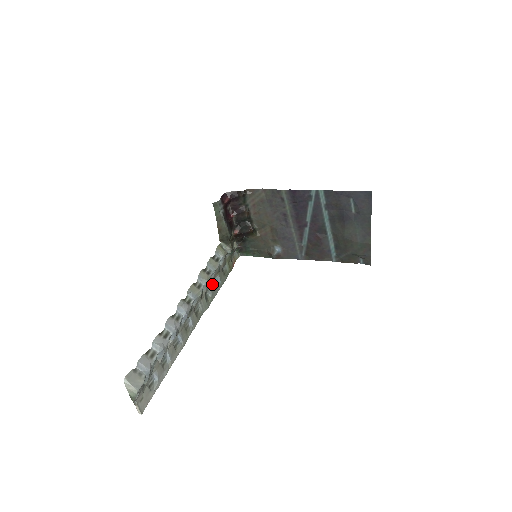
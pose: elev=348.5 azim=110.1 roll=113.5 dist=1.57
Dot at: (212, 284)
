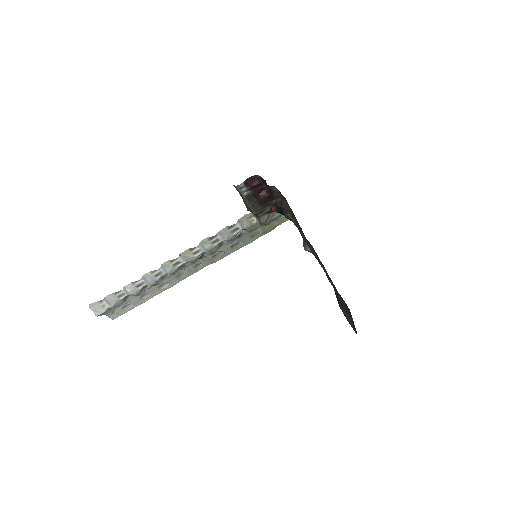
Dot at: (226, 246)
